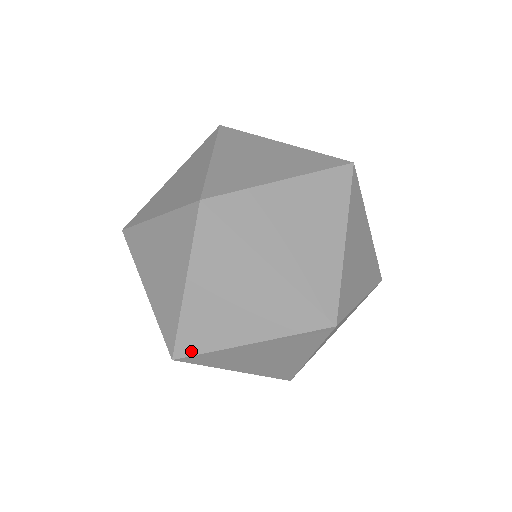
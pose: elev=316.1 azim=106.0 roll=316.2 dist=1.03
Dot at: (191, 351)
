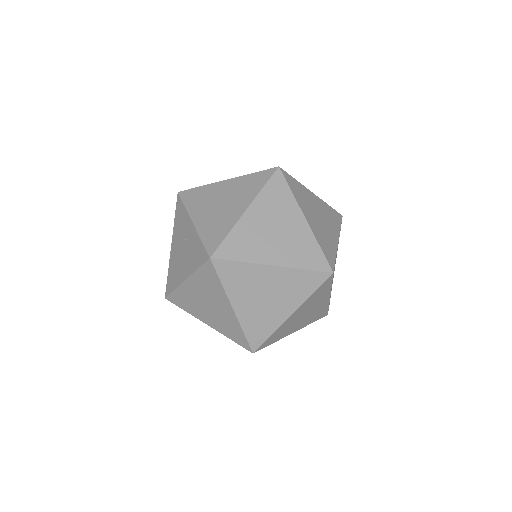
Dot at: occluded
